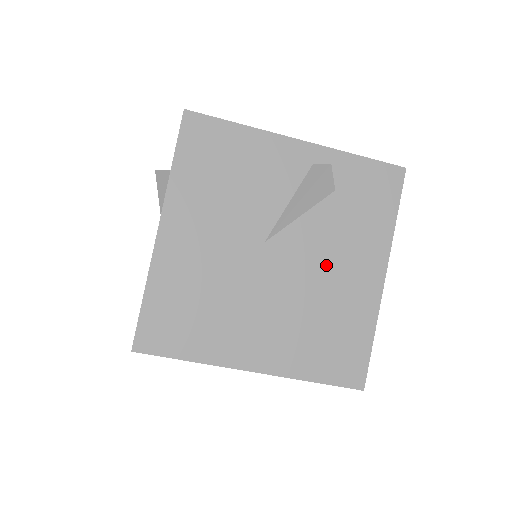
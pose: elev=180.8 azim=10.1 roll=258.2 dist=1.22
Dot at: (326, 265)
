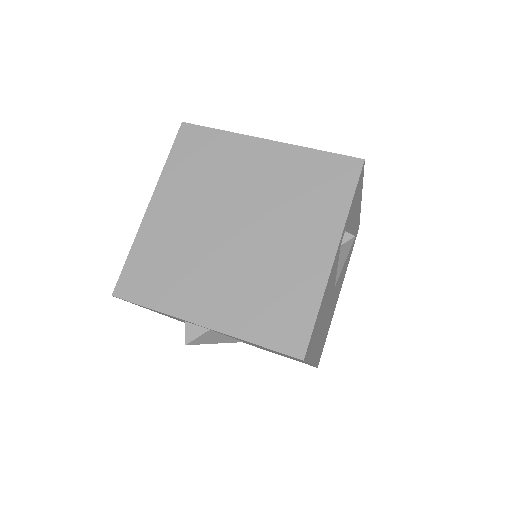
Dot at: occluded
